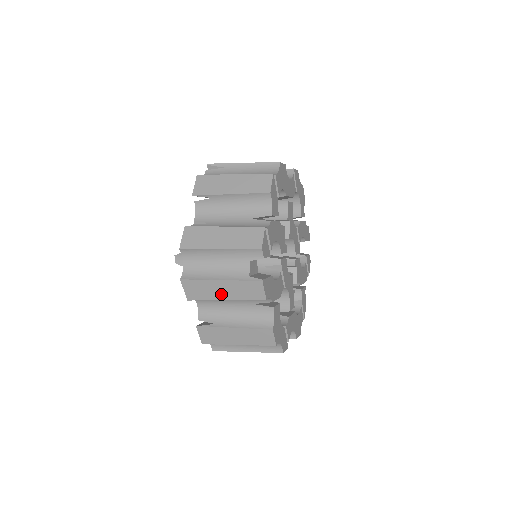
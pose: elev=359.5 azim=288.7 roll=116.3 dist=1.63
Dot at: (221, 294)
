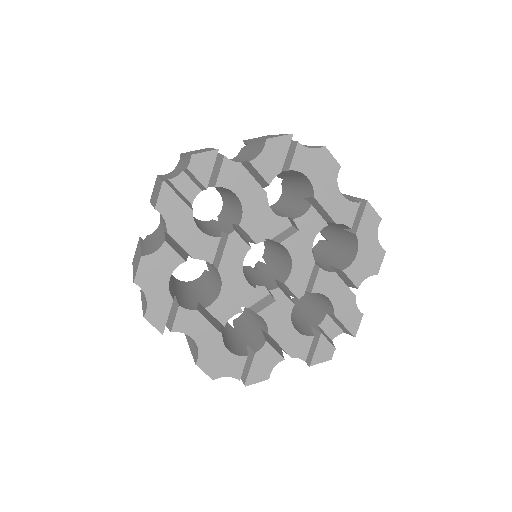
Dot at: (154, 196)
